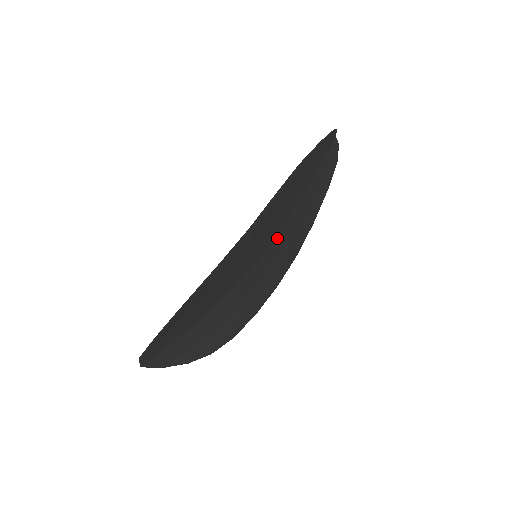
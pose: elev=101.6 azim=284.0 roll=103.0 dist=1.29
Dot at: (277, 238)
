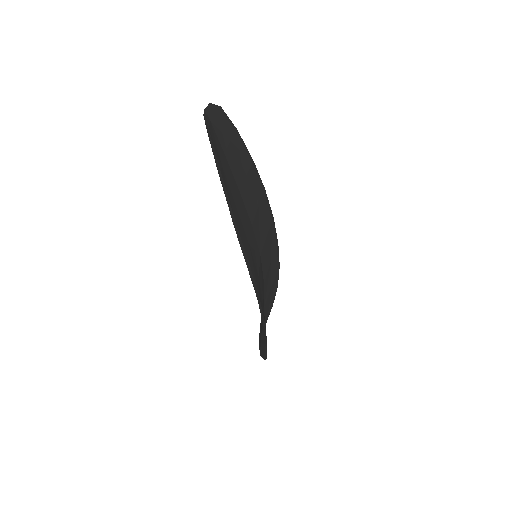
Dot at: (255, 231)
